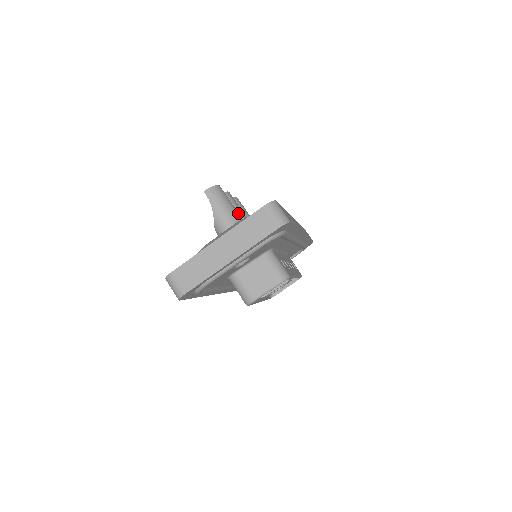
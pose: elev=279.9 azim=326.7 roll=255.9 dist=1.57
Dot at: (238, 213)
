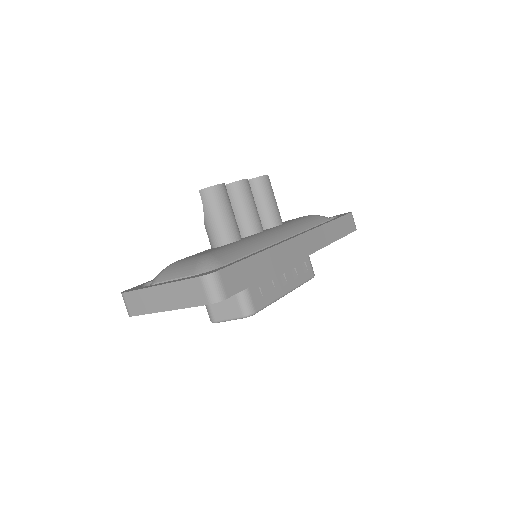
Dot at: (233, 220)
